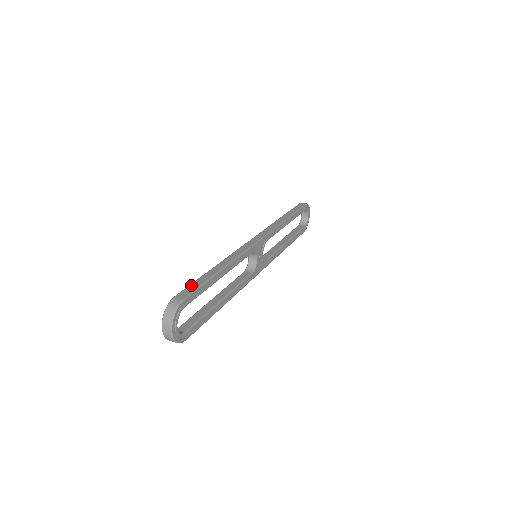
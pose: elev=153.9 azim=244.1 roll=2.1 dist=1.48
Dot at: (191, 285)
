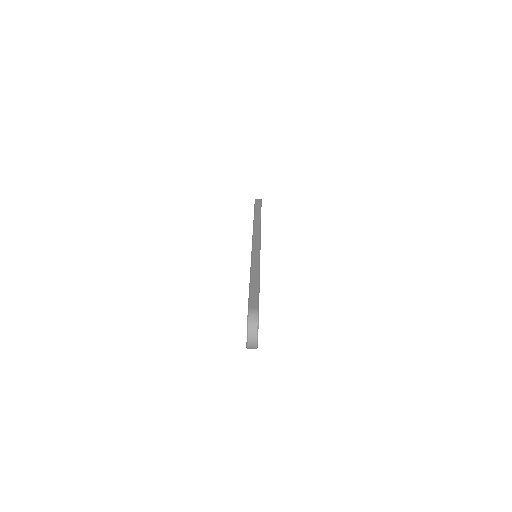
Dot at: (251, 295)
